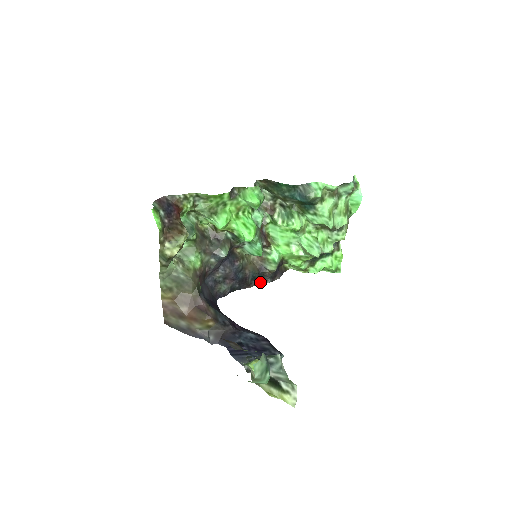
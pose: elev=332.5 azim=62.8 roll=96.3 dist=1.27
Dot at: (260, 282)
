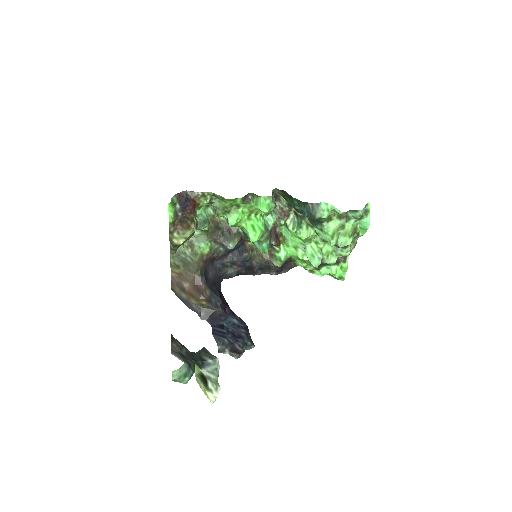
Dot at: (266, 272)
